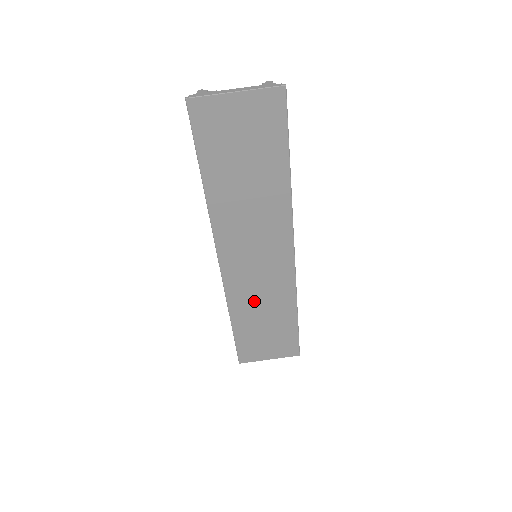
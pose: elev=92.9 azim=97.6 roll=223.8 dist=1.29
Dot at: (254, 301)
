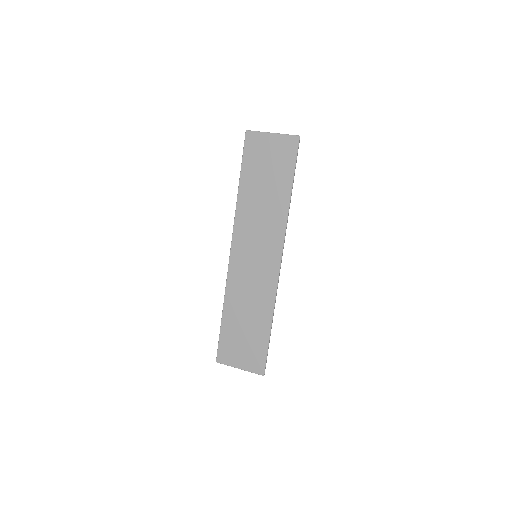
Dot at: (244, 296)
